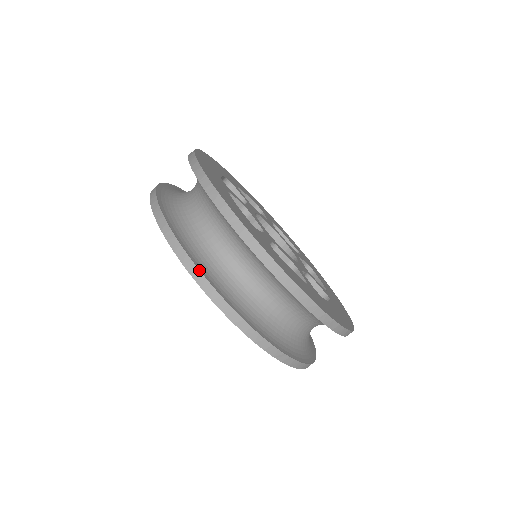
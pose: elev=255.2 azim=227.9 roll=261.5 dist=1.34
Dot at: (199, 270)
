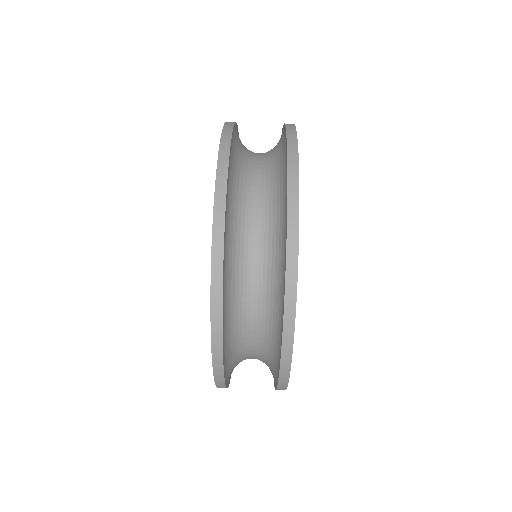
Dot at: (224, 227)
